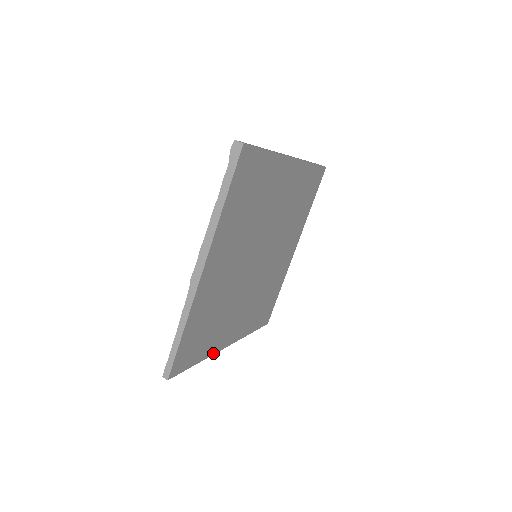
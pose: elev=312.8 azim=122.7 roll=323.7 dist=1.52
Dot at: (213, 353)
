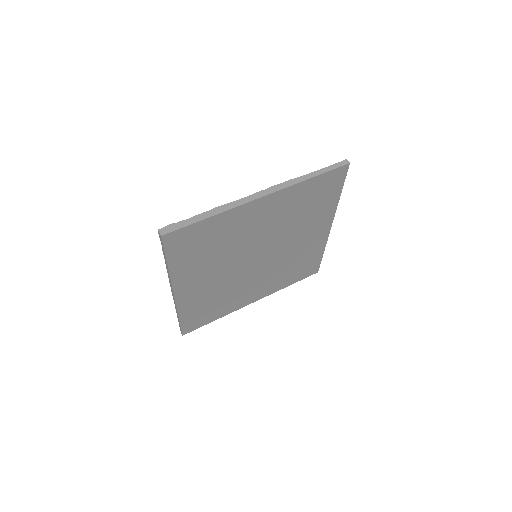
Dot at: (234, 310)
